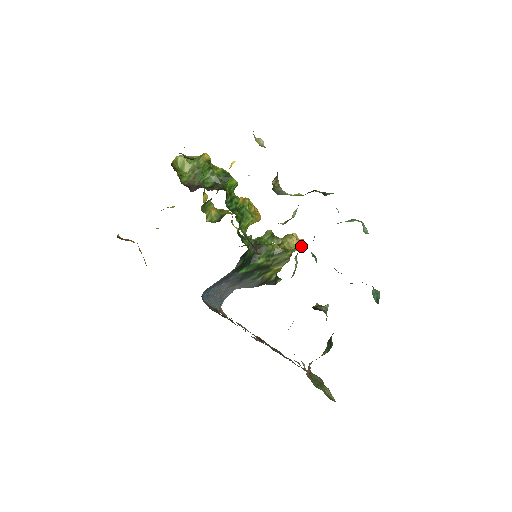
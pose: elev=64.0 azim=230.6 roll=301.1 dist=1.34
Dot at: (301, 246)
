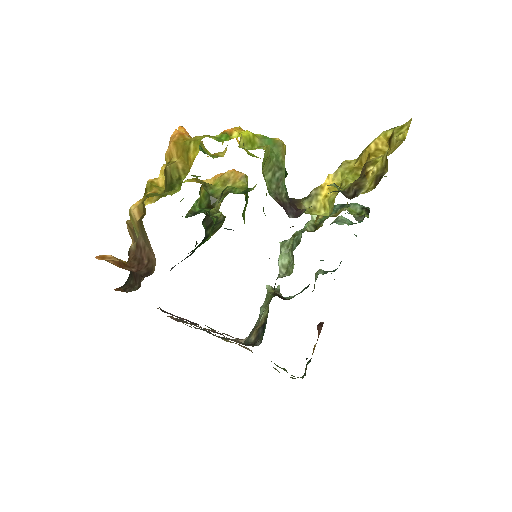
Dot at: occluded
